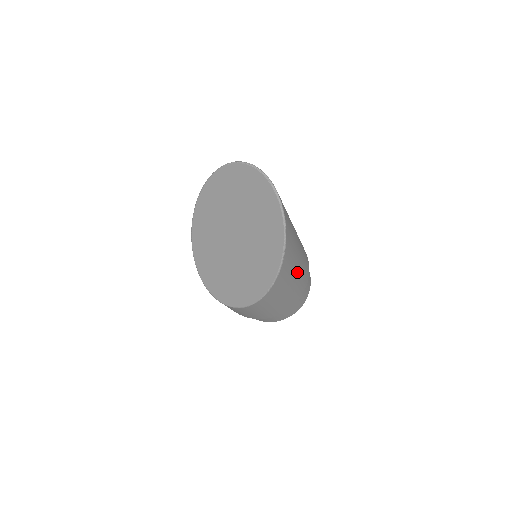
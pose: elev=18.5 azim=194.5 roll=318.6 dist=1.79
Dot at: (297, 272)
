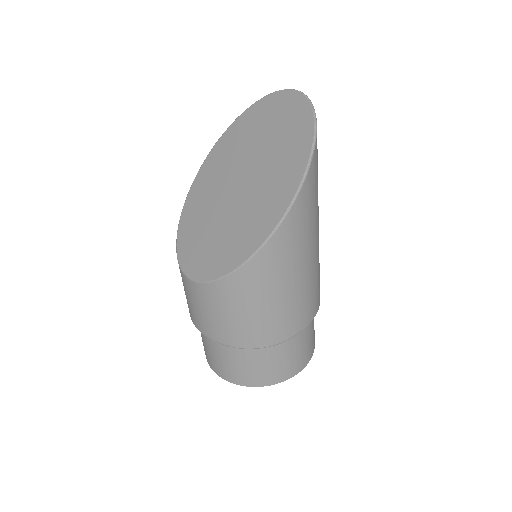
Dot at: (309, 259)
